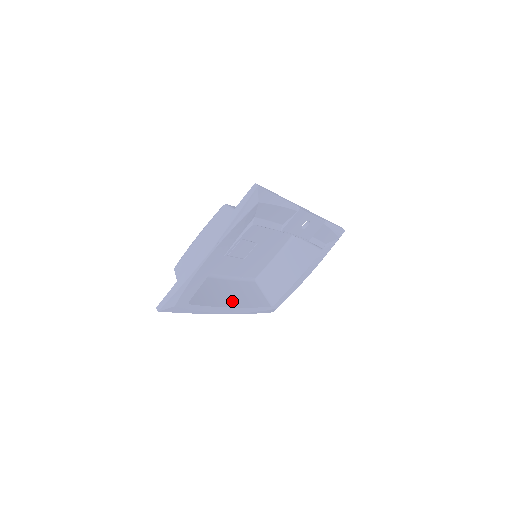
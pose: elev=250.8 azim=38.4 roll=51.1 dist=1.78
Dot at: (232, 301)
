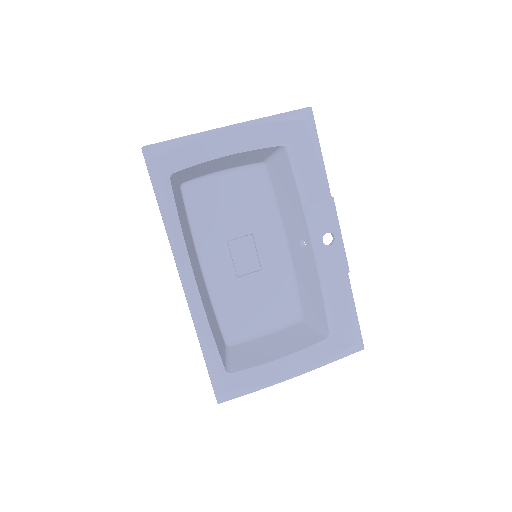
Dot at: (197, 279)
